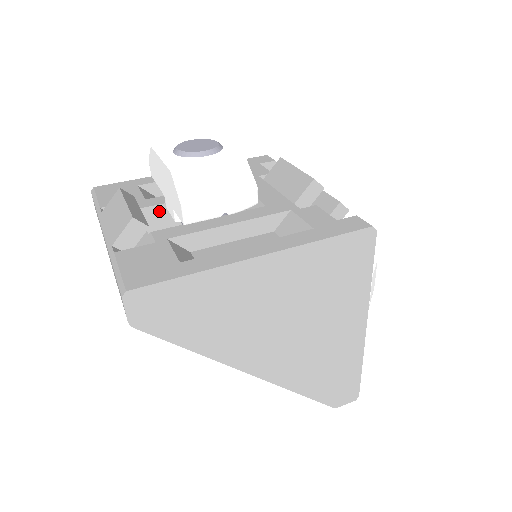
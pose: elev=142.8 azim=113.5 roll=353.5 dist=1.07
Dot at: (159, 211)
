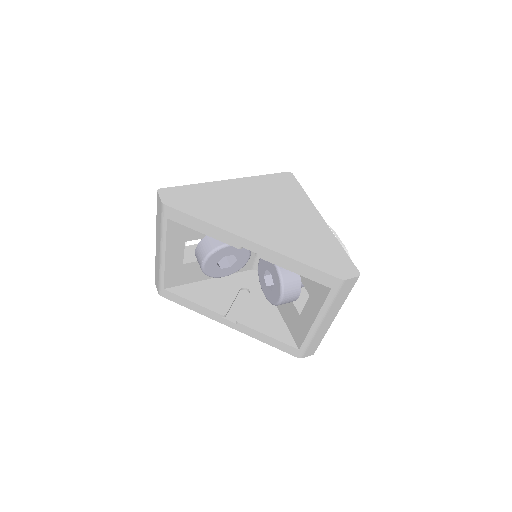
Dot at: (190, 249)
